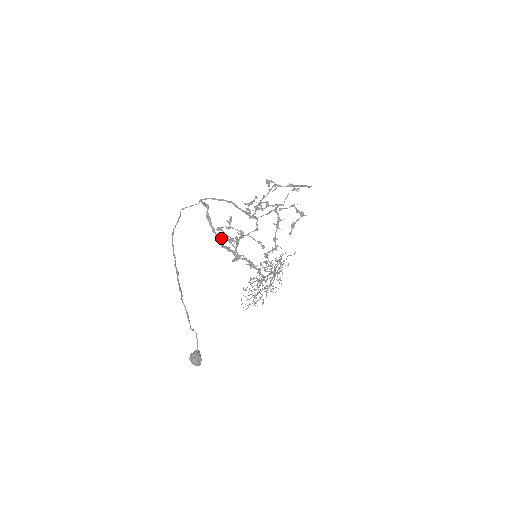
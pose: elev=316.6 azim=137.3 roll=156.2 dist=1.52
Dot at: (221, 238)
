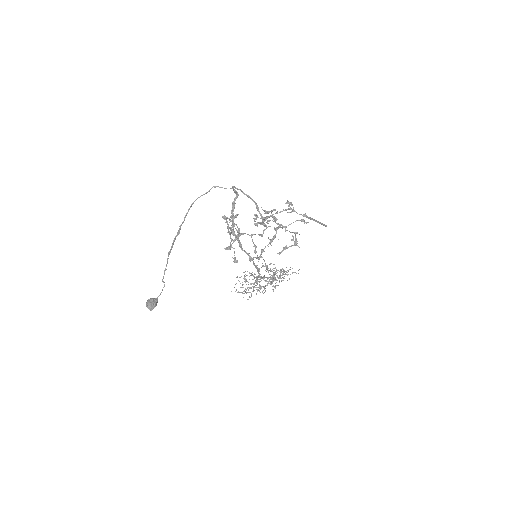
Dot at: (234, 226)
